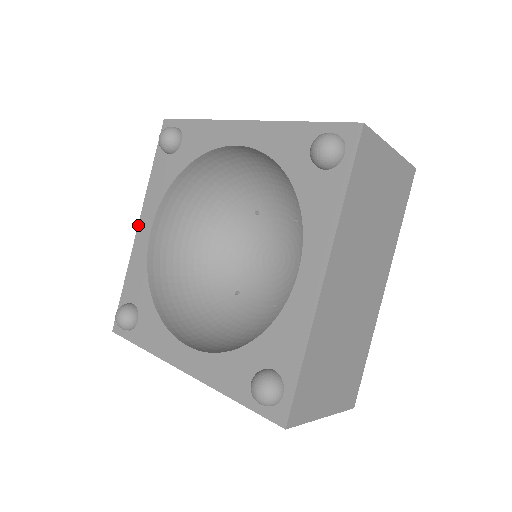
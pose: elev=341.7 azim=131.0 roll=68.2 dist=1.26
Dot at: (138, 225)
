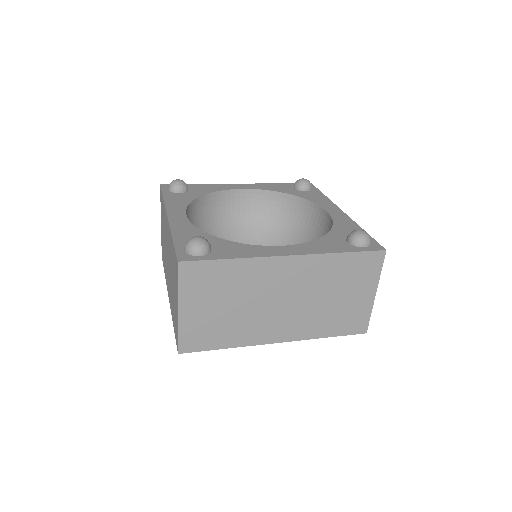
Dot at: (168, 215)
